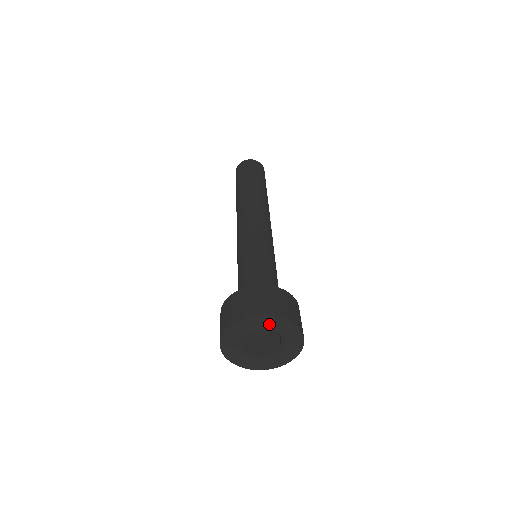
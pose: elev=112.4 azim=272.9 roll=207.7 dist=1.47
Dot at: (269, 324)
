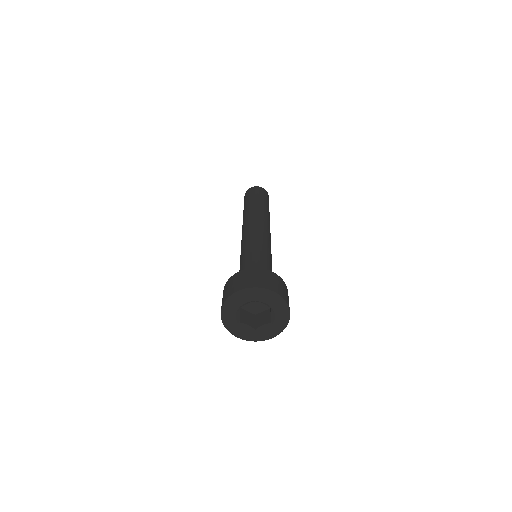
Dot at: (262, 296)
